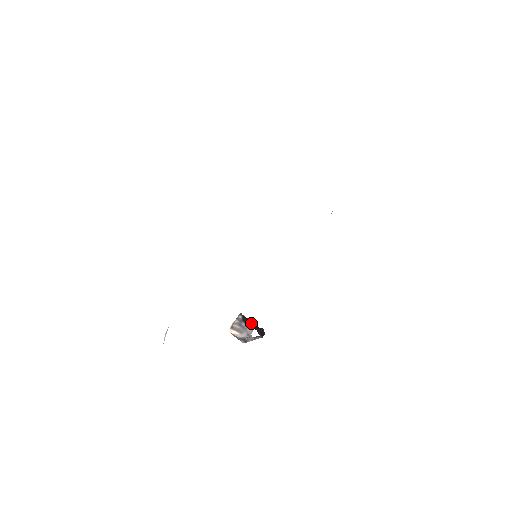
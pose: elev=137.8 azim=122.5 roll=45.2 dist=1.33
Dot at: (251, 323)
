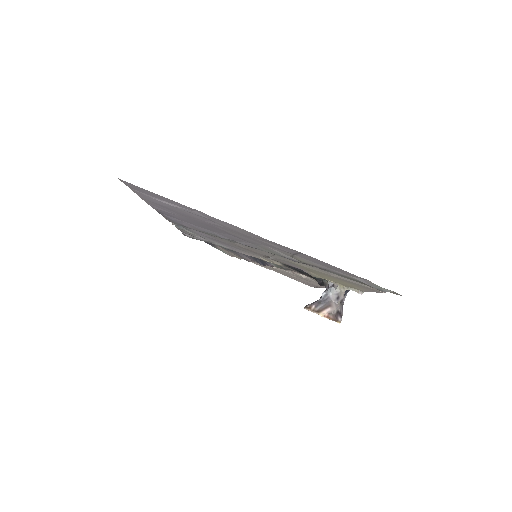
Dot at: occluded
